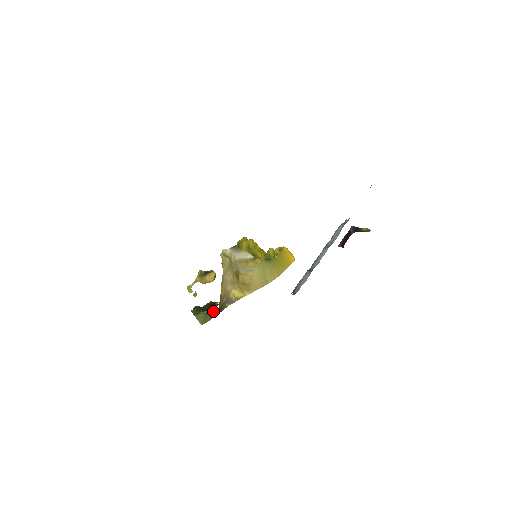
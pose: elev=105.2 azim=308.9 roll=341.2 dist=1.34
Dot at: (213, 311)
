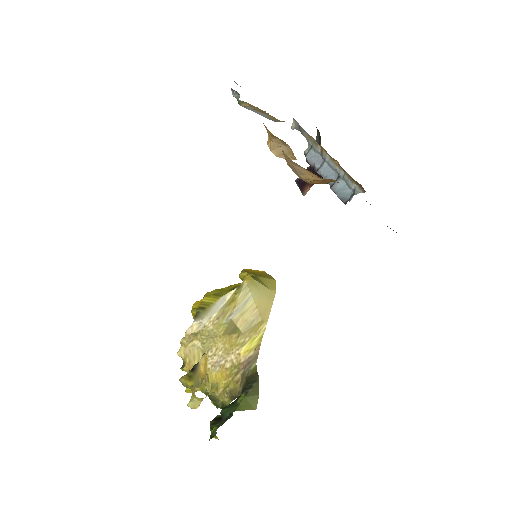
Dot at: (248, 386)
